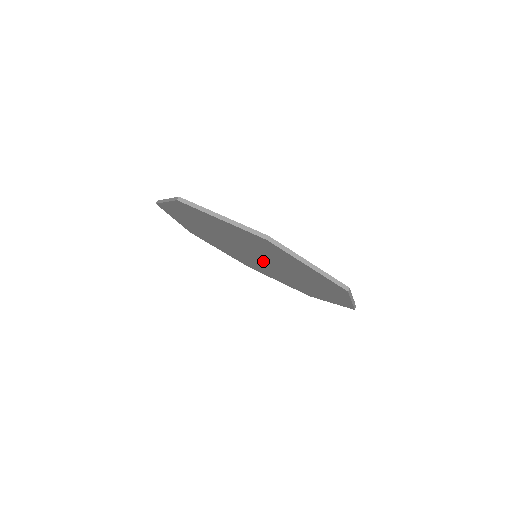
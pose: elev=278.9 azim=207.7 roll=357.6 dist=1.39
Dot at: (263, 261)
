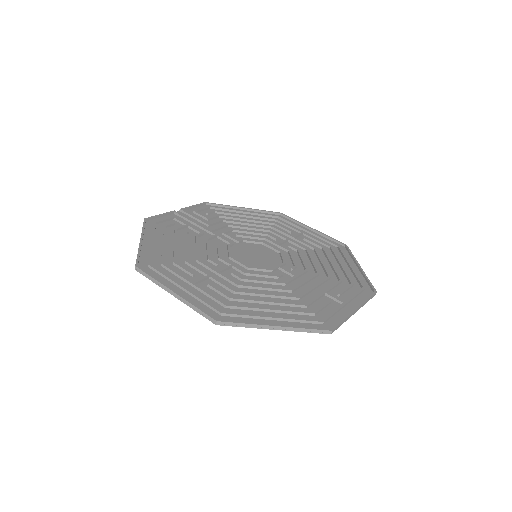
Dot at: (263, 255)
